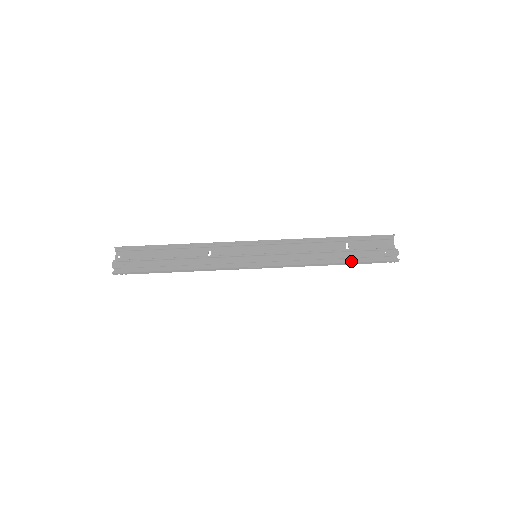
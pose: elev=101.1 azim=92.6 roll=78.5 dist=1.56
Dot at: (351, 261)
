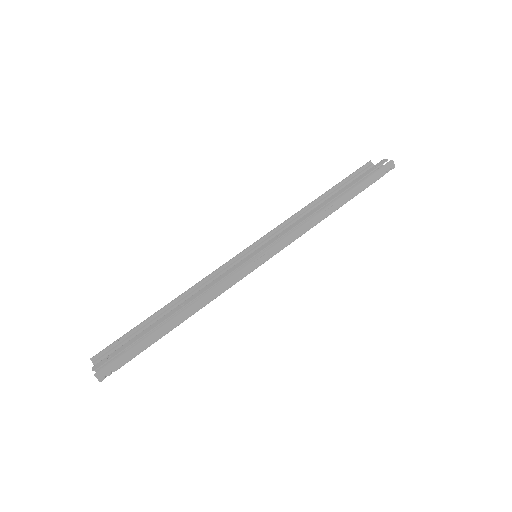
Dot at: (350, 190)
